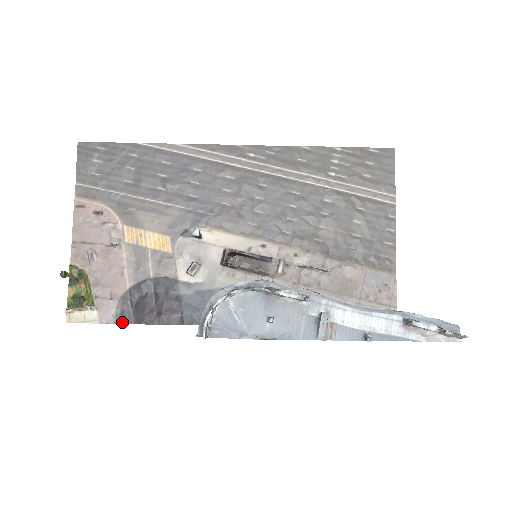
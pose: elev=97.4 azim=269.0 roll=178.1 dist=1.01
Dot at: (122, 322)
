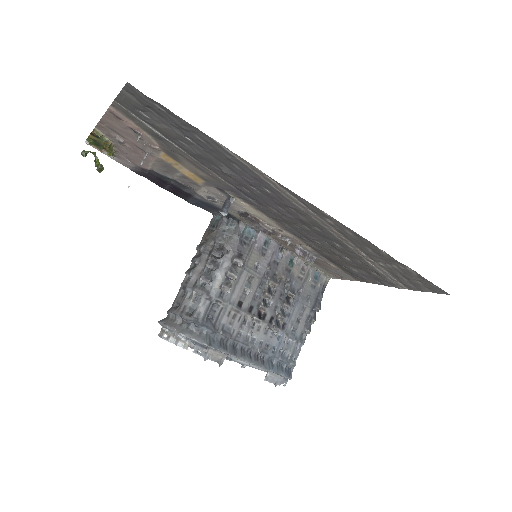
Dot at: (136, 173)
